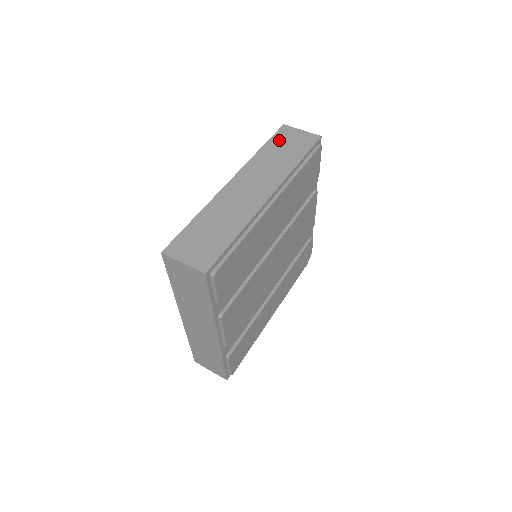
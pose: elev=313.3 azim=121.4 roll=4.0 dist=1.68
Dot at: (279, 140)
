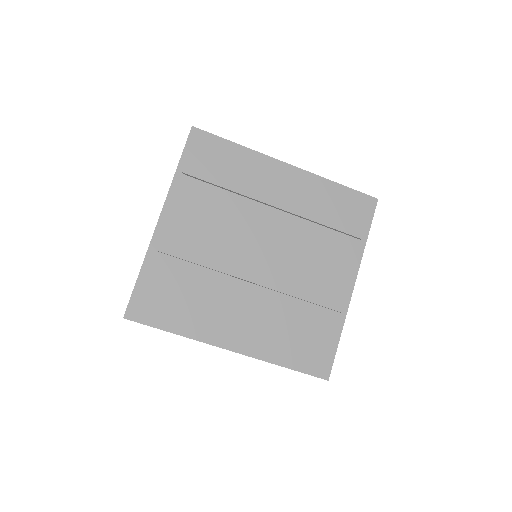
Dot at: occluded
